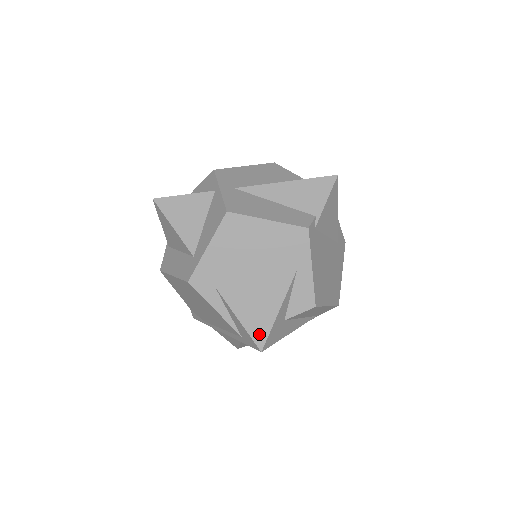
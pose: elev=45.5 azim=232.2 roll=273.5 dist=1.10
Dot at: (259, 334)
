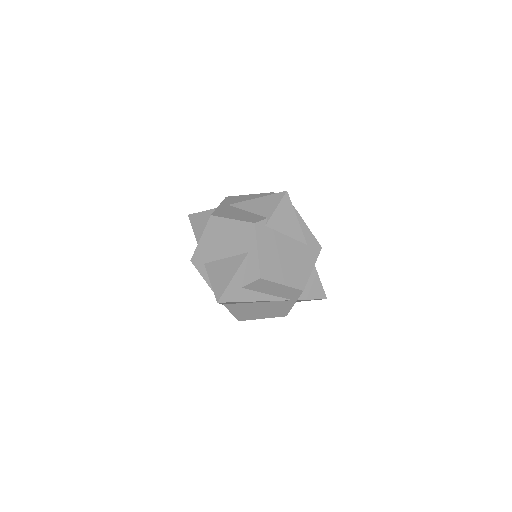
Dot at: (219, 292)
